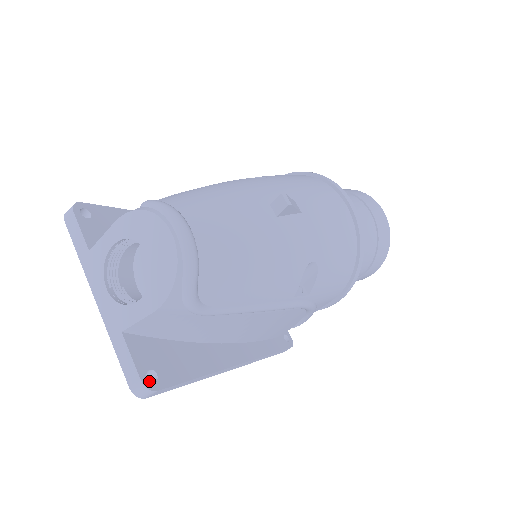
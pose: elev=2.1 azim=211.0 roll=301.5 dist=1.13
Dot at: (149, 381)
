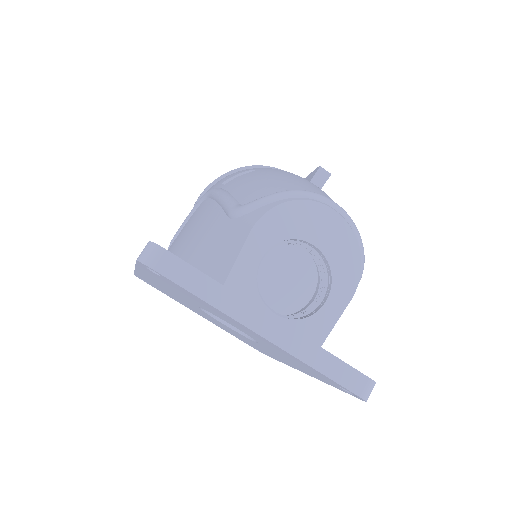
Dot at: (366, 377)
